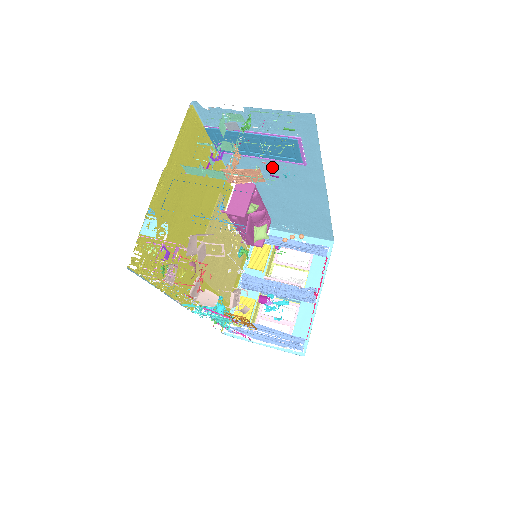
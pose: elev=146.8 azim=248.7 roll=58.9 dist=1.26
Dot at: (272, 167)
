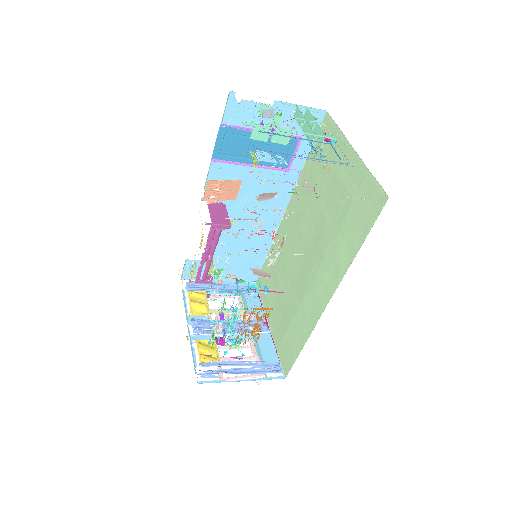
Dot at: (324, 133)
